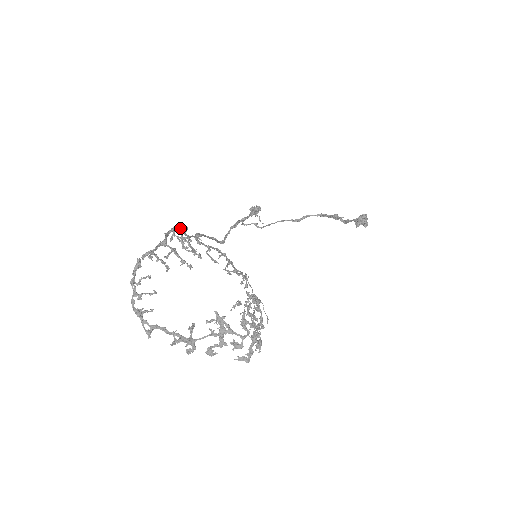
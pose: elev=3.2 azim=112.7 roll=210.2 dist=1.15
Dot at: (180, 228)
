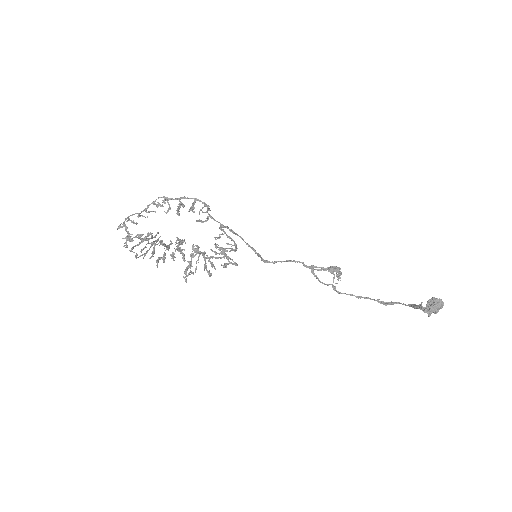
Dot at: occluded
